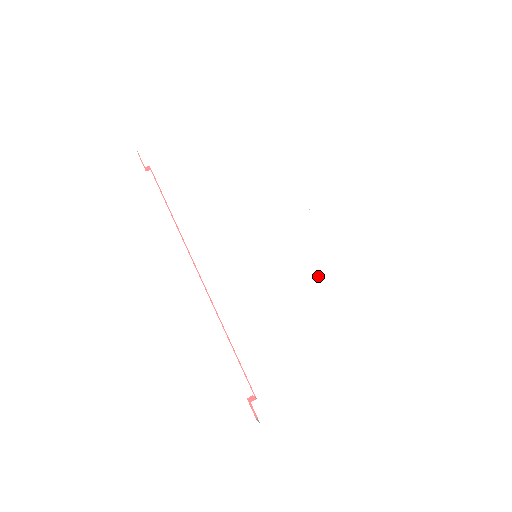
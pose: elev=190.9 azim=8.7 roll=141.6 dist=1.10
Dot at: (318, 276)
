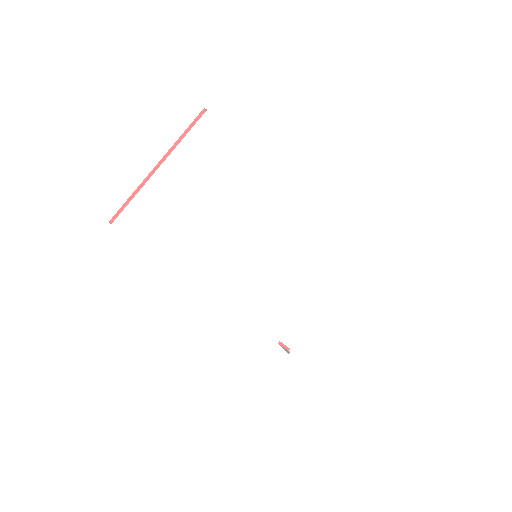
Dot at: (310, 247)
